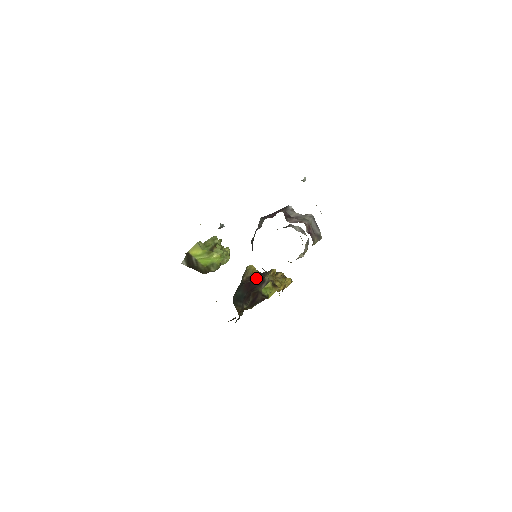
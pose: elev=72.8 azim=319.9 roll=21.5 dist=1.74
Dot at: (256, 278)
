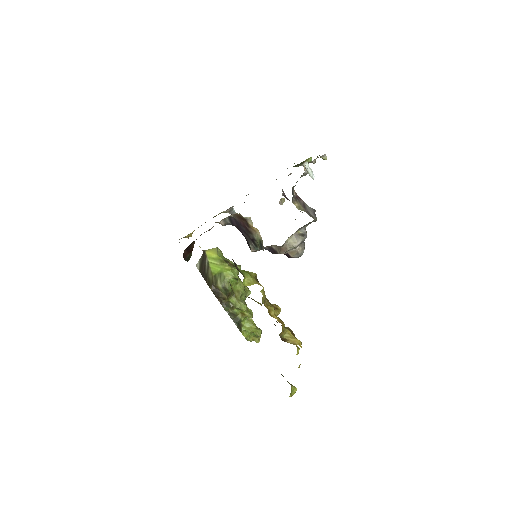
Dot at: occluded
